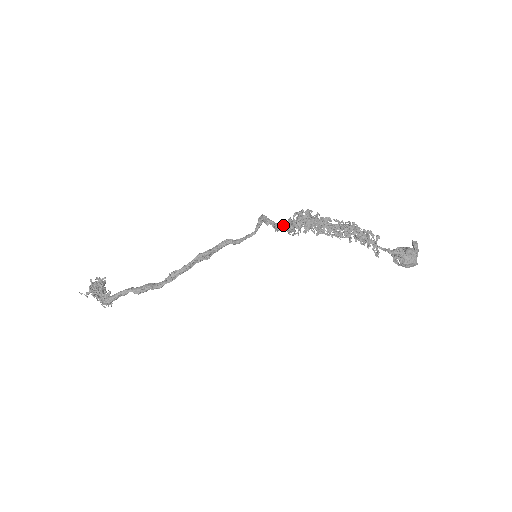
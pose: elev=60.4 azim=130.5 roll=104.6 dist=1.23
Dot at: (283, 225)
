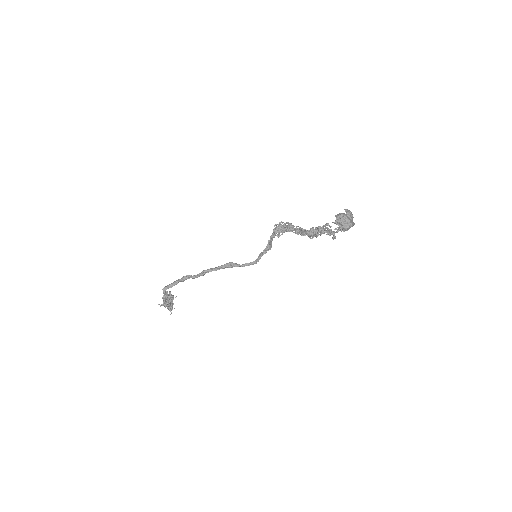
Dot at: (274, 233)
